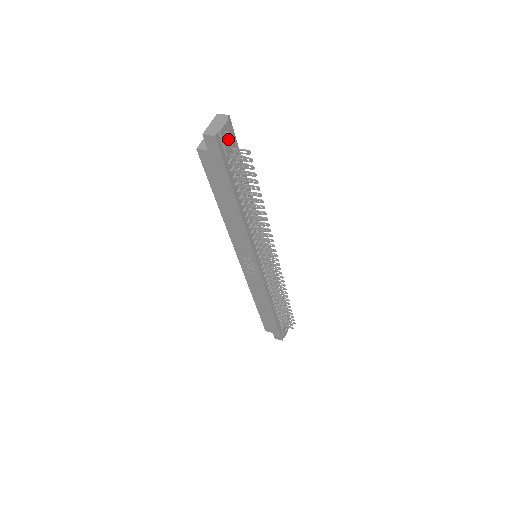
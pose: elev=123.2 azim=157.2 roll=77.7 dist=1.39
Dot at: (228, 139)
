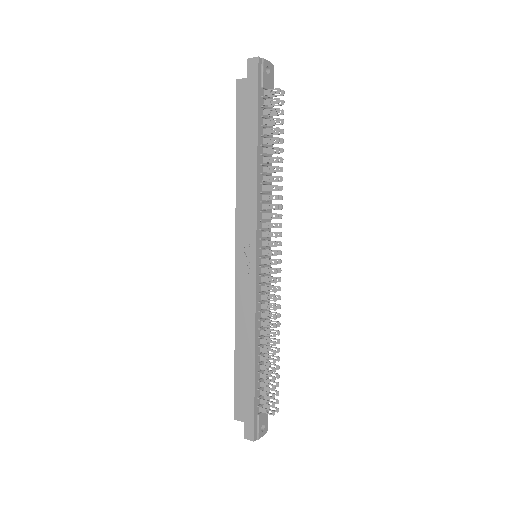
Dot at: (267, 77)
